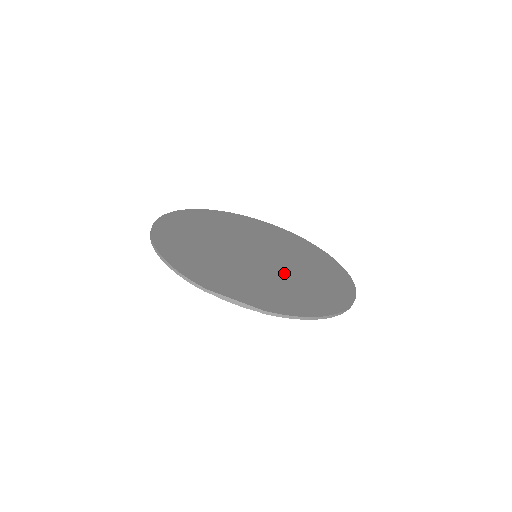
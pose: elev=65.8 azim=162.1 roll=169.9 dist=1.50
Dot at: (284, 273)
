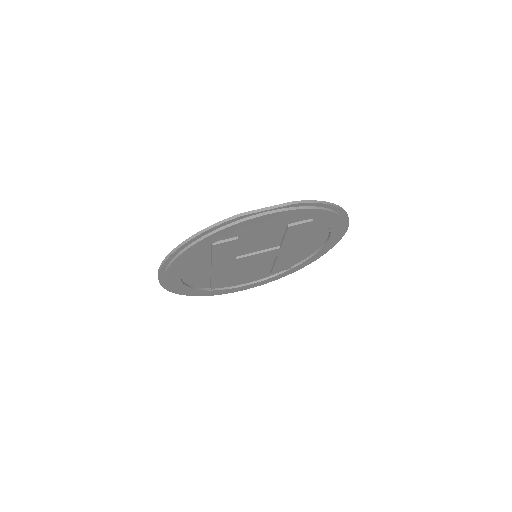
Dot at: occluded
